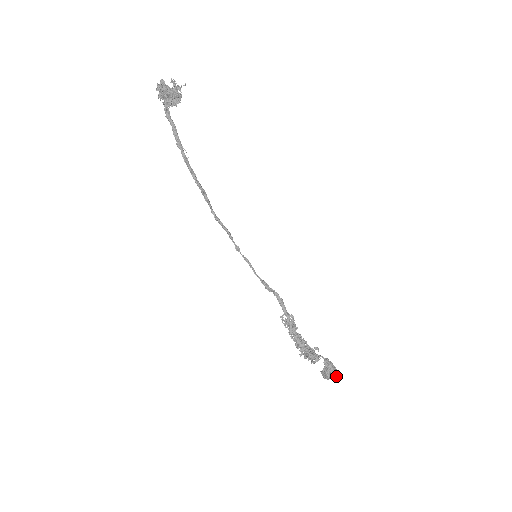
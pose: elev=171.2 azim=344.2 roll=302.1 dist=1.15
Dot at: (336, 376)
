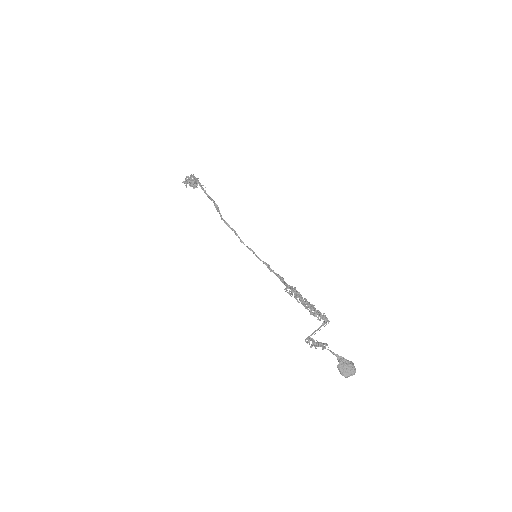
Dot at: (354, 367)
